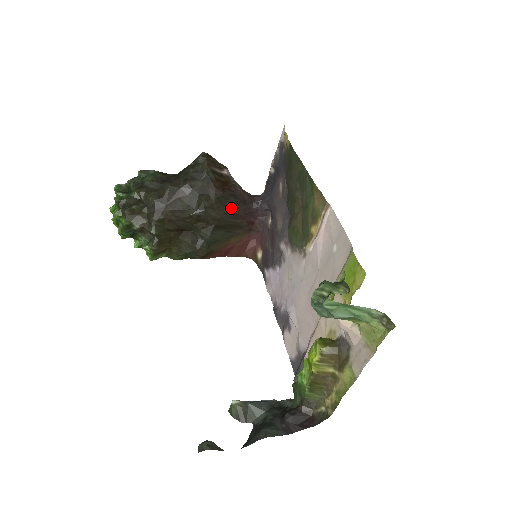
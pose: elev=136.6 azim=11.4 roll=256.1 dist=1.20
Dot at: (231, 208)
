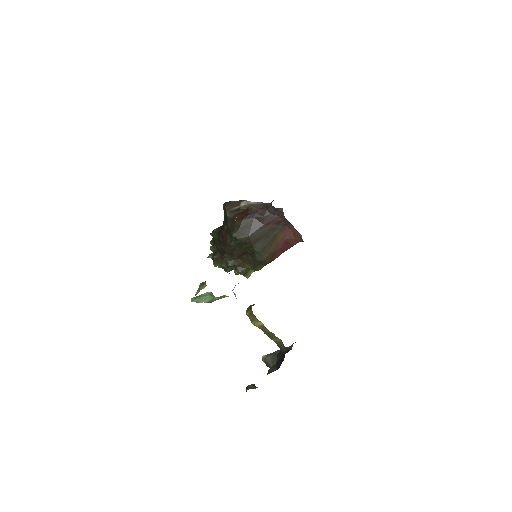
Dot at: (254, 225)
